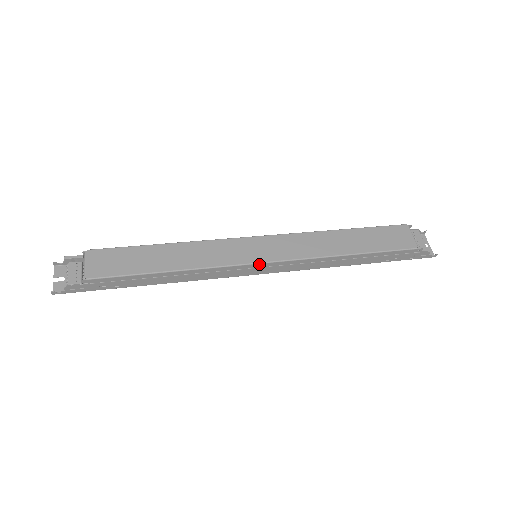
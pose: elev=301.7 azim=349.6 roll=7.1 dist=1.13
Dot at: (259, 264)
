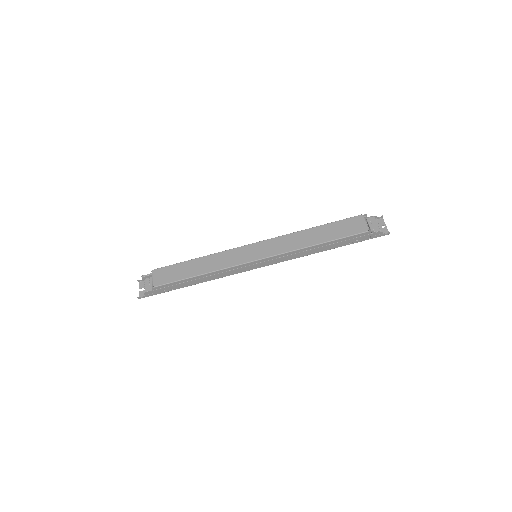
Dot at: (255, 261)
